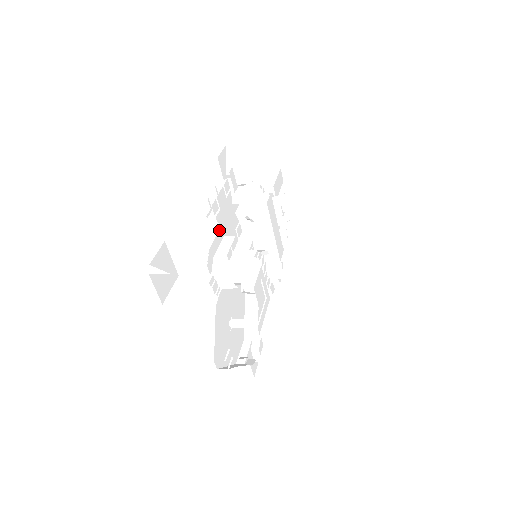
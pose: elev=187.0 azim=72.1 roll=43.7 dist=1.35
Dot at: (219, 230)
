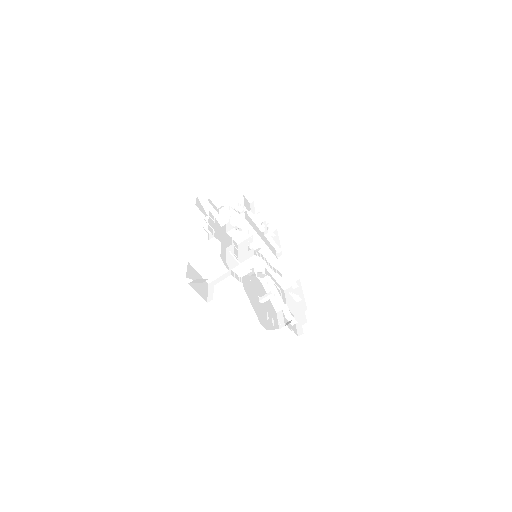
Dot at: (221, 244)
